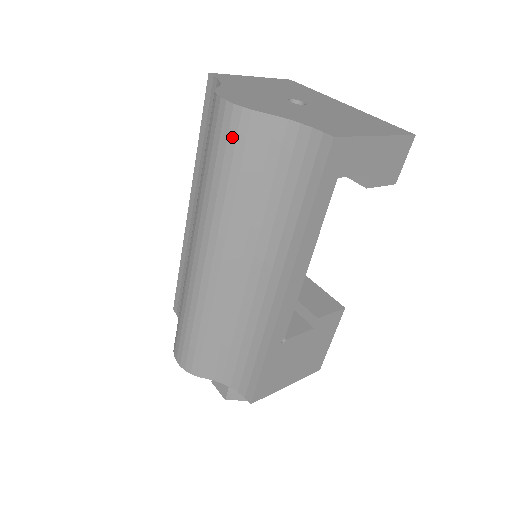
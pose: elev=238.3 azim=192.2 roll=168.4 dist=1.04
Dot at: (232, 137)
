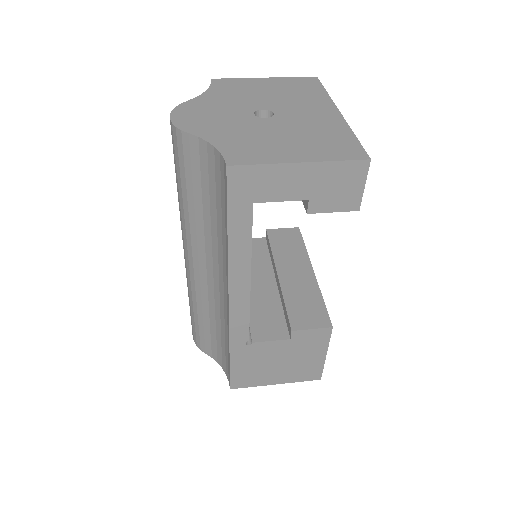
Dot at: (176, 152)
